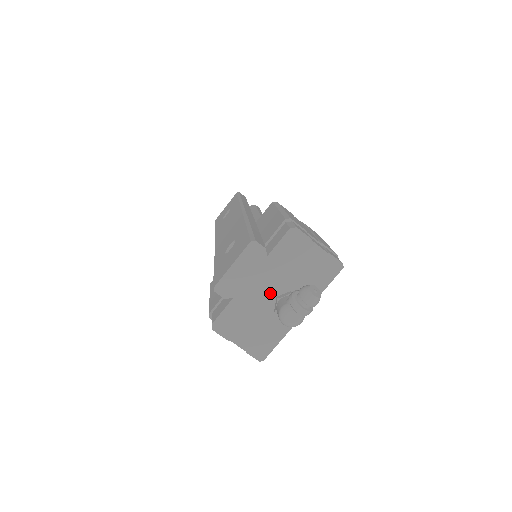
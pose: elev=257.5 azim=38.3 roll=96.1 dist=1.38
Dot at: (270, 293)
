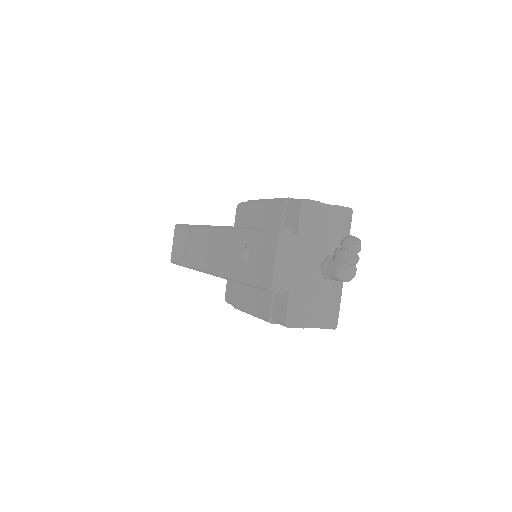
Dot at: (314, 266)
